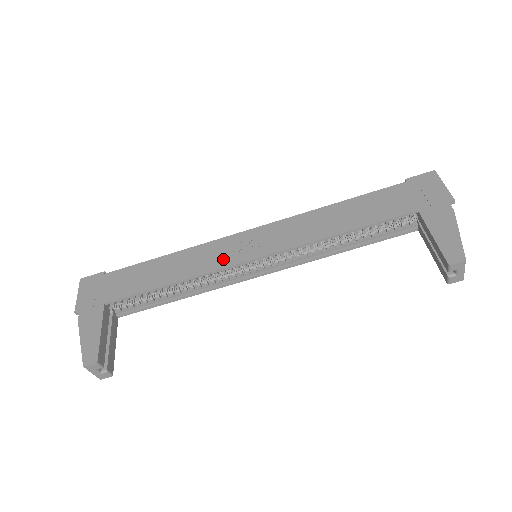
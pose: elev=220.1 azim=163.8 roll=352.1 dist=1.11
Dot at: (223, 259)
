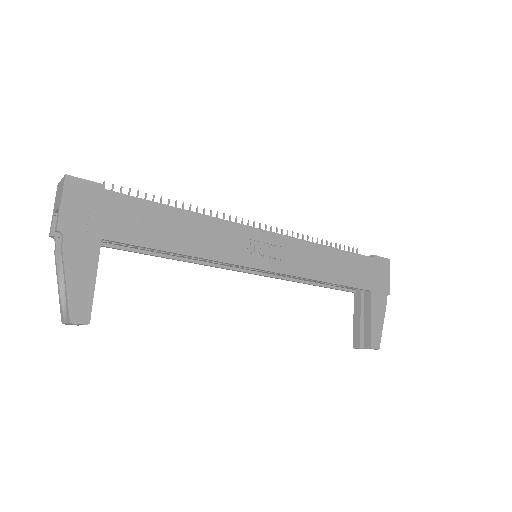
Dot at: (239, 253)
